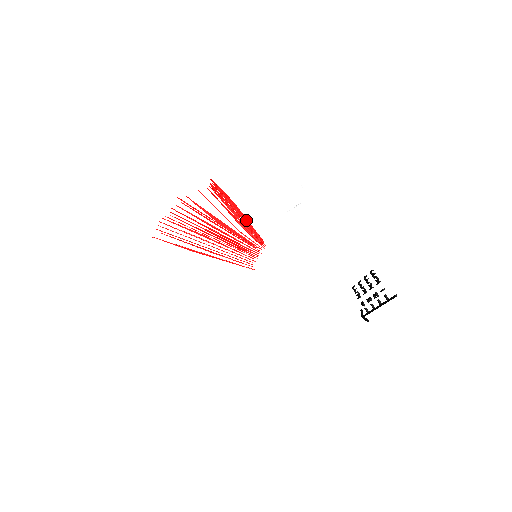
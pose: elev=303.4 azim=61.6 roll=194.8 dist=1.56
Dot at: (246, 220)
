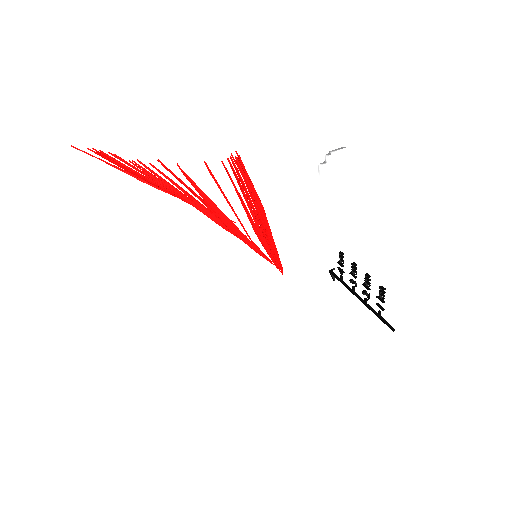
Dot at: (271, 238)
